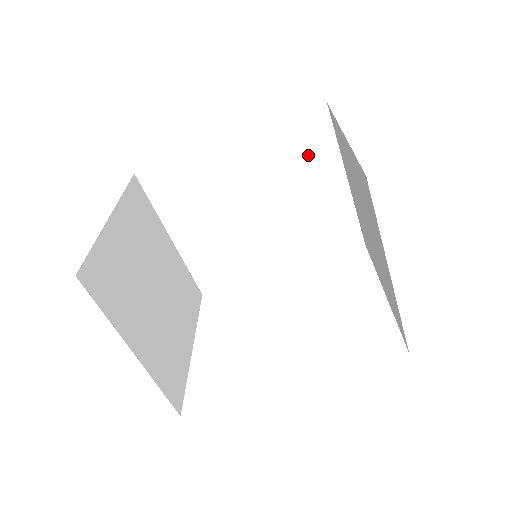
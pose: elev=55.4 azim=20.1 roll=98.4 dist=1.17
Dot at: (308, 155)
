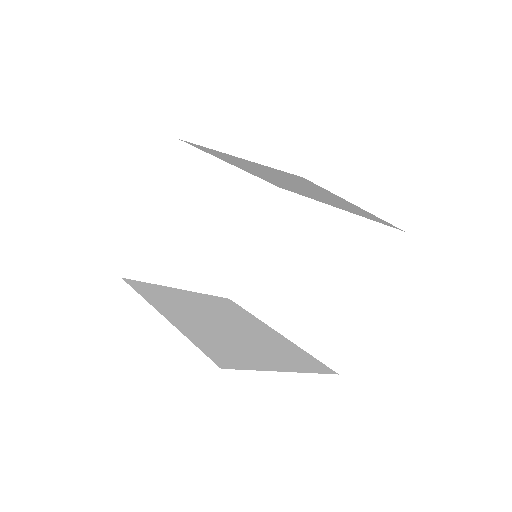
Dot at: (310, 186)
